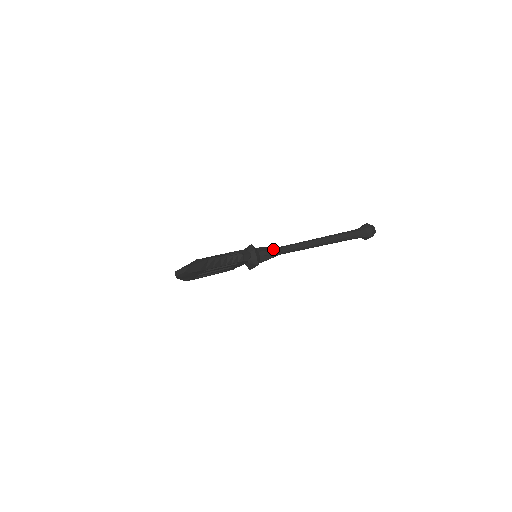
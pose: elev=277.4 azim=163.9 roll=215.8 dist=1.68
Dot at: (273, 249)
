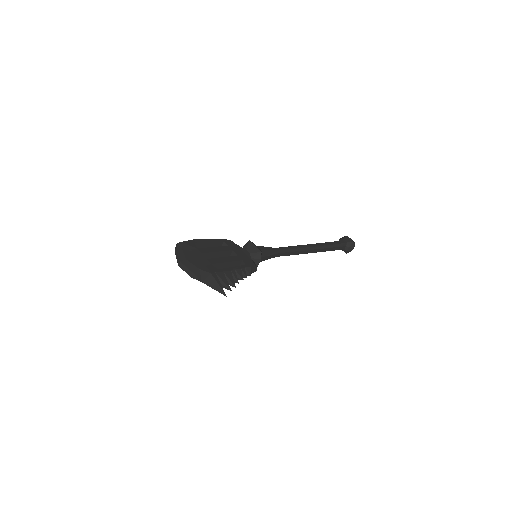
Dot at: (274, 254)
